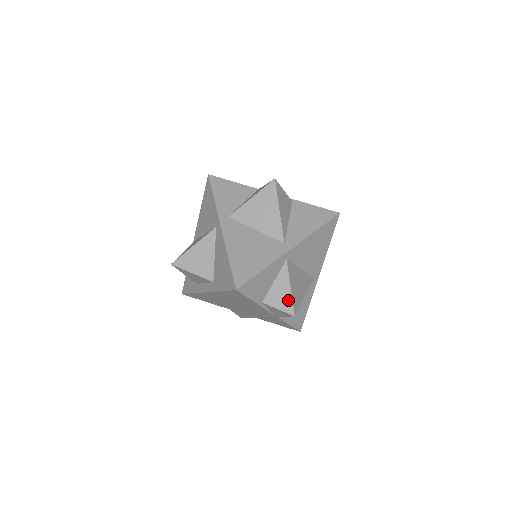
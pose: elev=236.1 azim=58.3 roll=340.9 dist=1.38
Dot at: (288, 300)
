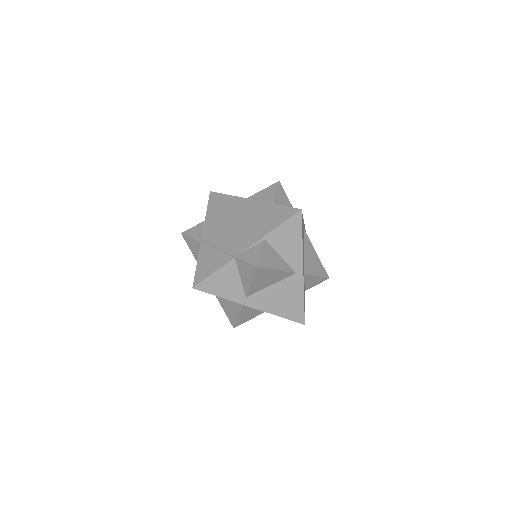
Dot at: (320, 279)
